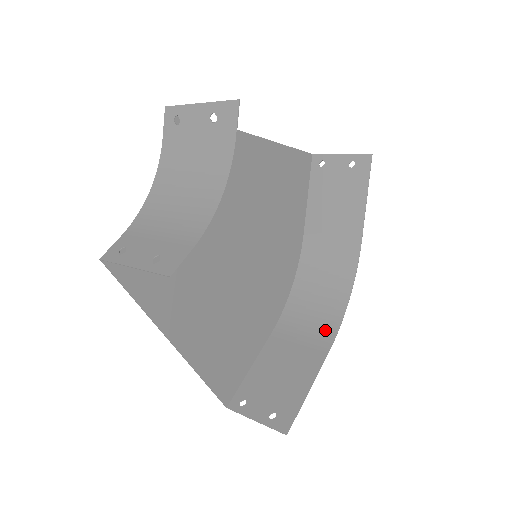
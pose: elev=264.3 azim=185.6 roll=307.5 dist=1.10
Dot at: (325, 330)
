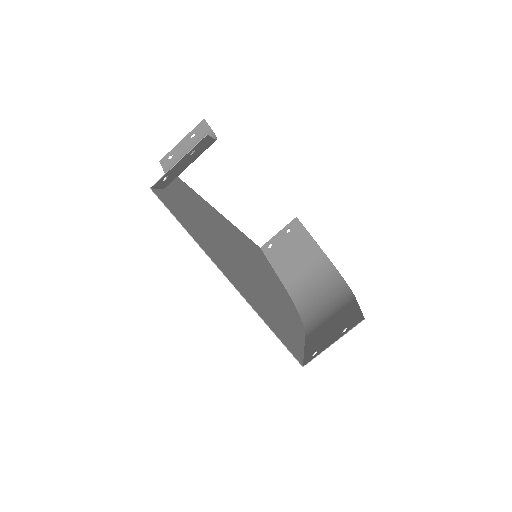
Dot at: (343, 300)
